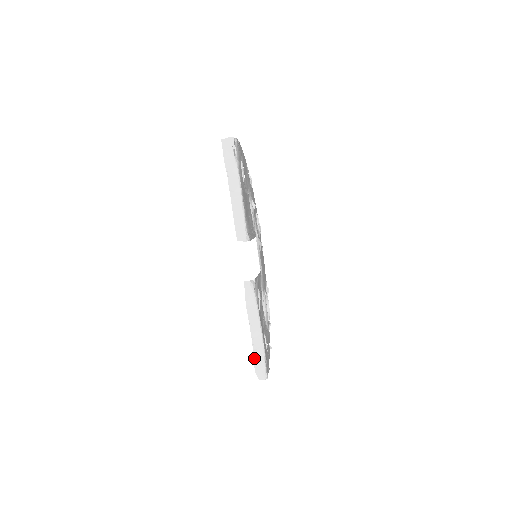
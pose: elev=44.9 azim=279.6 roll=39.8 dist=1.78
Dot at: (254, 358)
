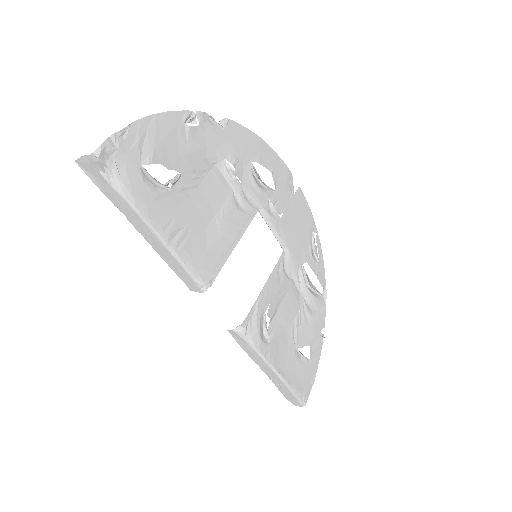
Dot at: (279, 390)
